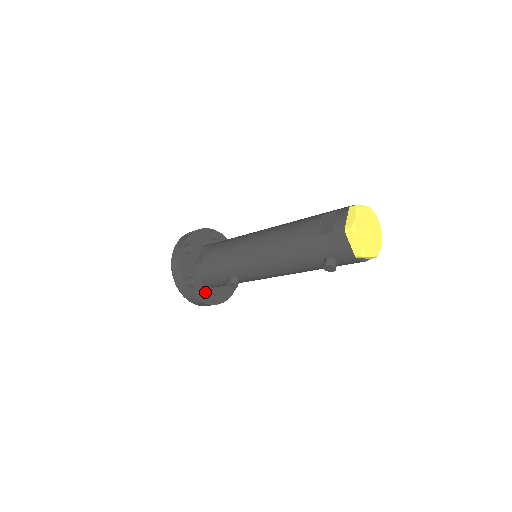
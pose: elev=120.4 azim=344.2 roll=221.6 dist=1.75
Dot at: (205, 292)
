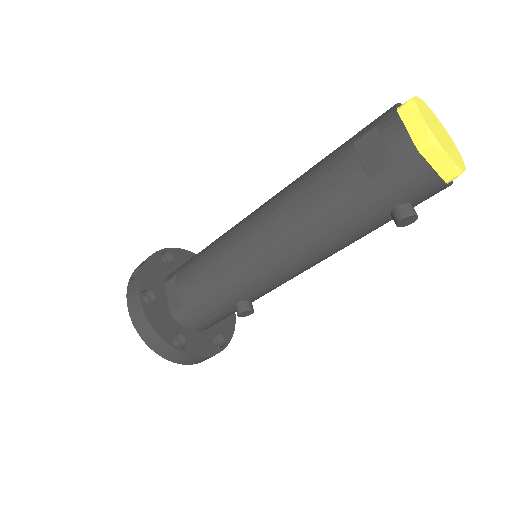
Dot at: (204, 340)
